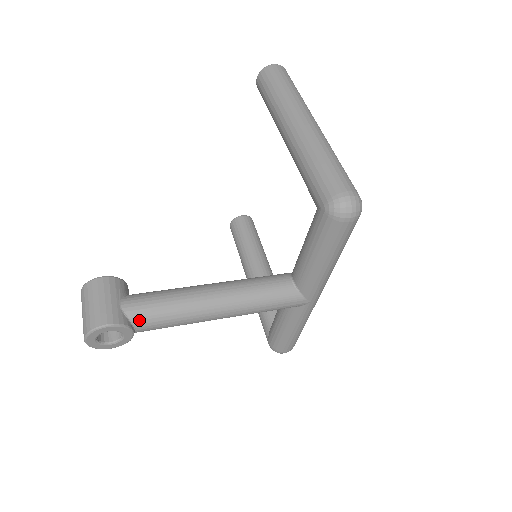
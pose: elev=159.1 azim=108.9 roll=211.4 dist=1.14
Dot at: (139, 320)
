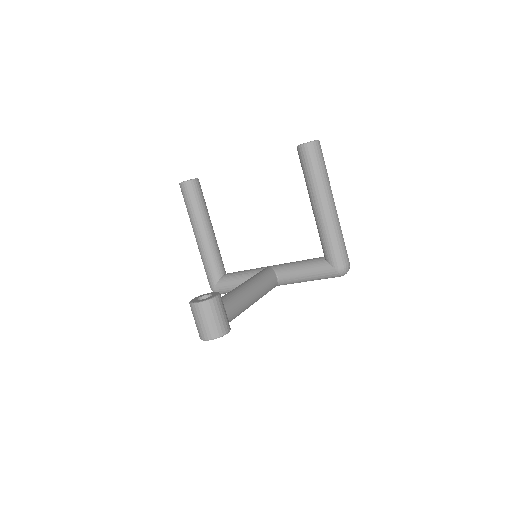
Dot at: occluded
